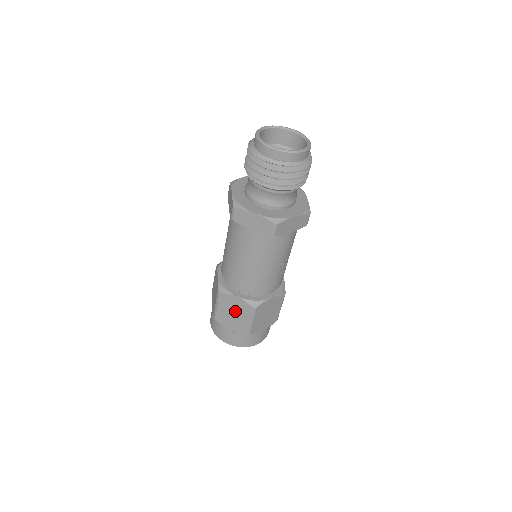
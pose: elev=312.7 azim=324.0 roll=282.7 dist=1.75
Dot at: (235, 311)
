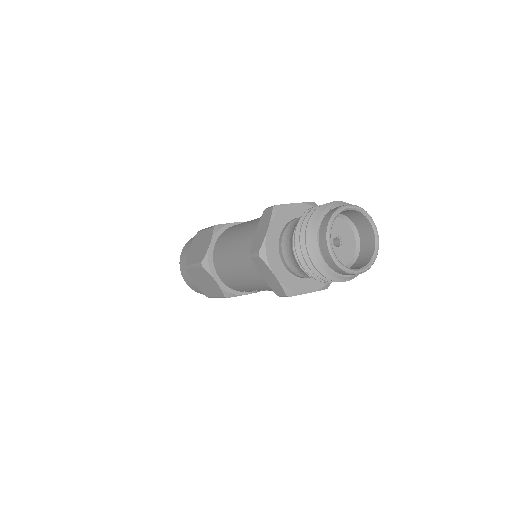
Dot at: (207, 283)
